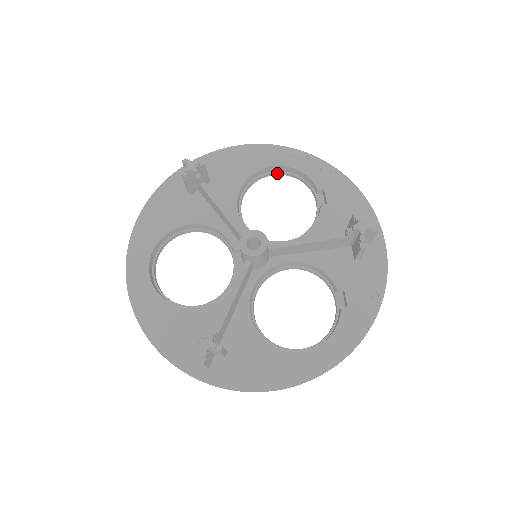
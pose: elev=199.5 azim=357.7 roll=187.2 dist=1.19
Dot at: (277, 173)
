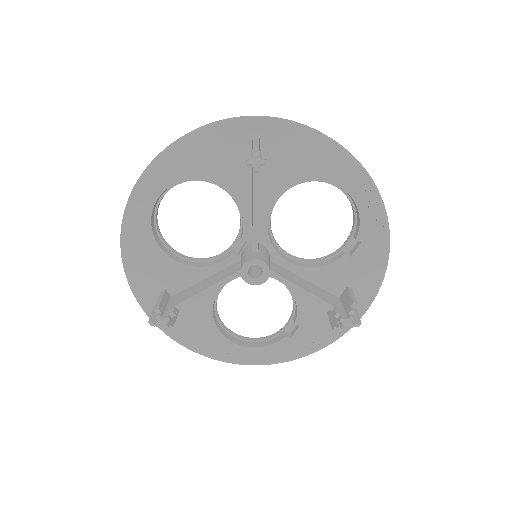
Dot at: (340, 189)
